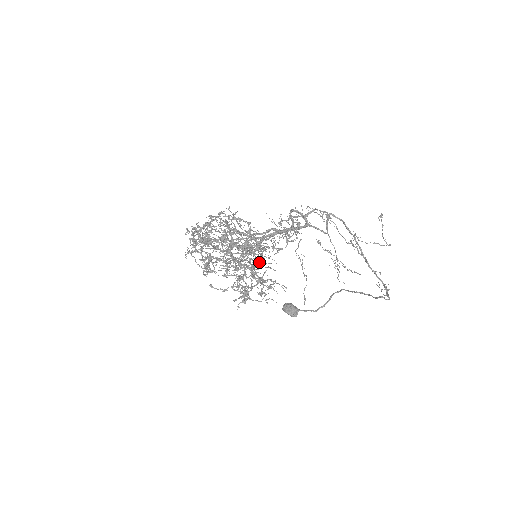
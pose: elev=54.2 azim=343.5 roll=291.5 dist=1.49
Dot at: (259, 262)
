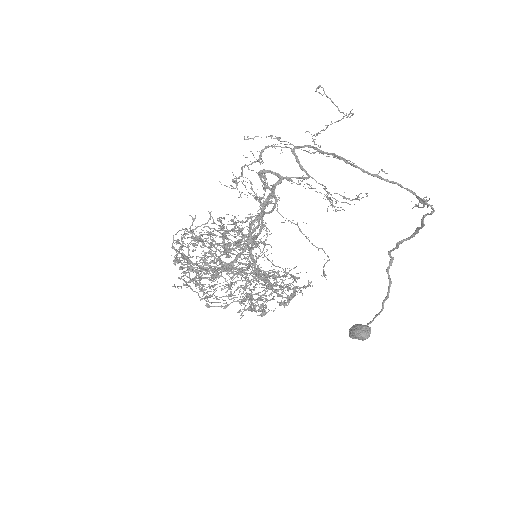
Dot at: occluded
